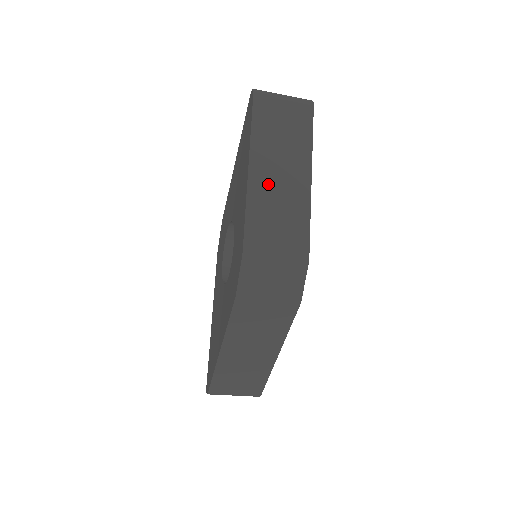
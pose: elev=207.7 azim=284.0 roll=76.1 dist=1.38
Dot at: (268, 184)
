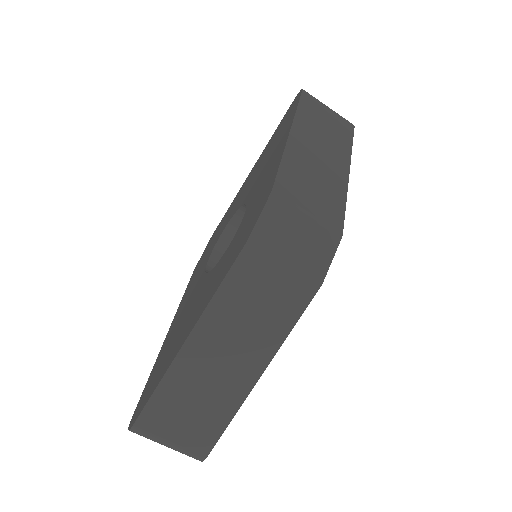
Dot at: (307, 153)
